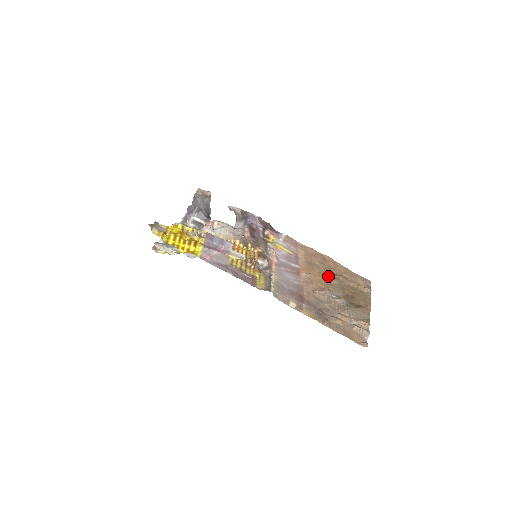
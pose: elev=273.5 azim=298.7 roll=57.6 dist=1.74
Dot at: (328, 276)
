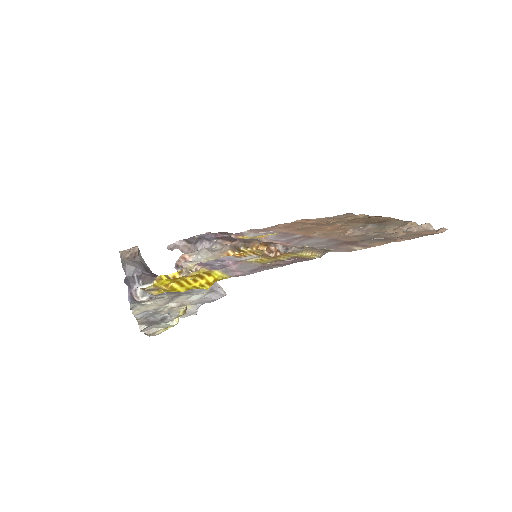
Dot at: (328, 225)
